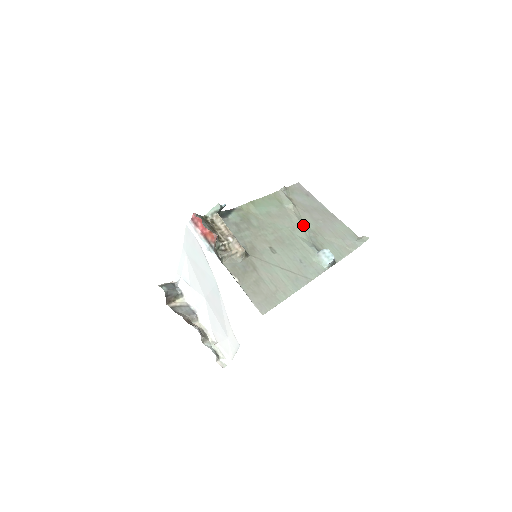
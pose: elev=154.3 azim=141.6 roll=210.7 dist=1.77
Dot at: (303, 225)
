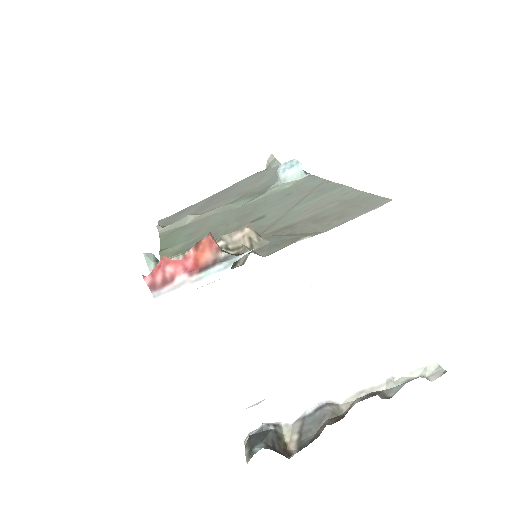
Dot at: occluded
